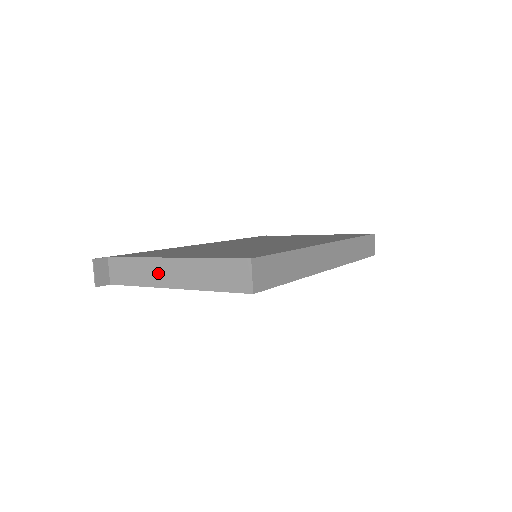
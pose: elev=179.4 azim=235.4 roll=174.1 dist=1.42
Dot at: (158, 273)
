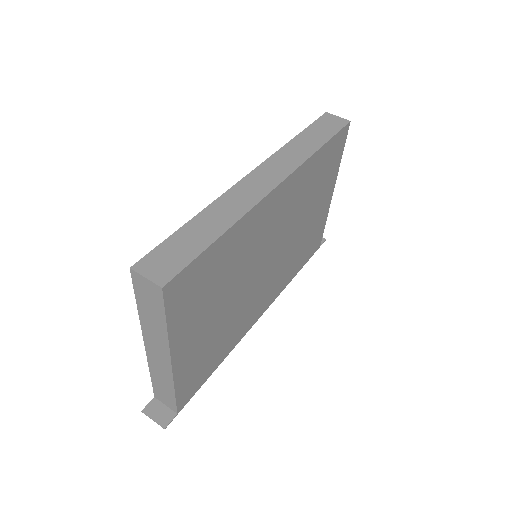
Dot at: (159, 365)
